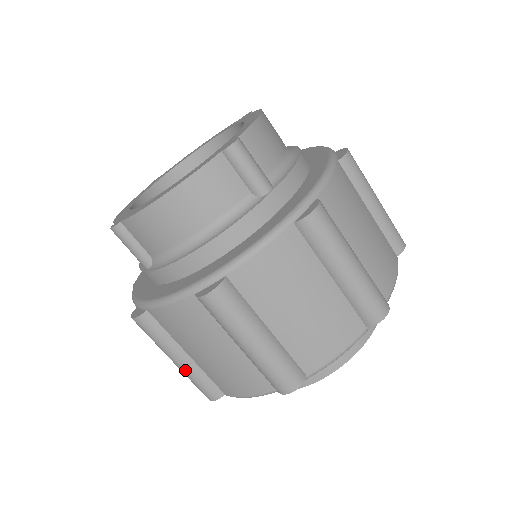
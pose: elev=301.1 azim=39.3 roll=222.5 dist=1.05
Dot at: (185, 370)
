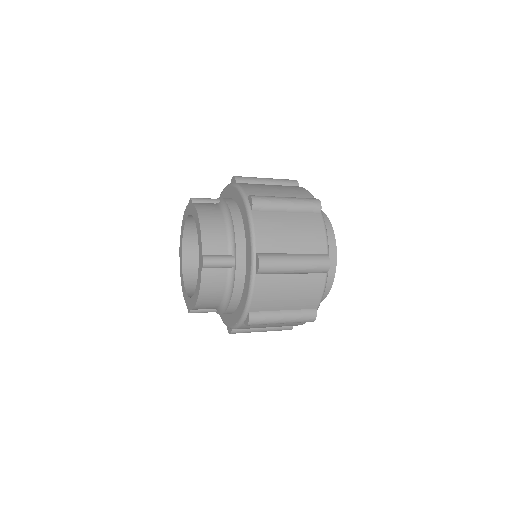
Dot at: (303, 260)
